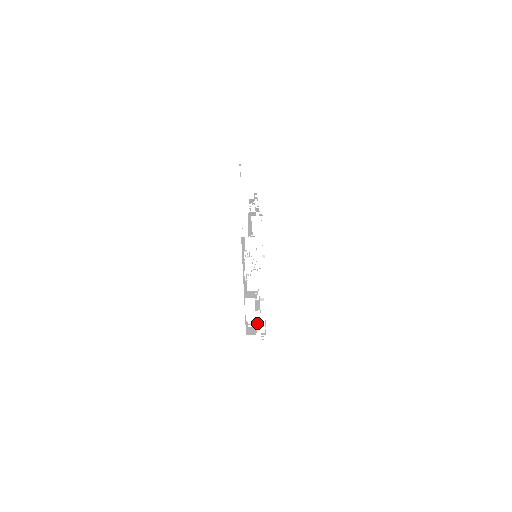
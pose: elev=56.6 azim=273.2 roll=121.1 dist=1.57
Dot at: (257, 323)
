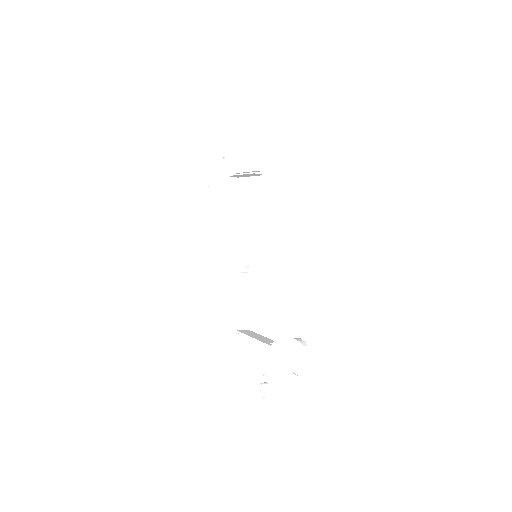
Dot at: occluded
